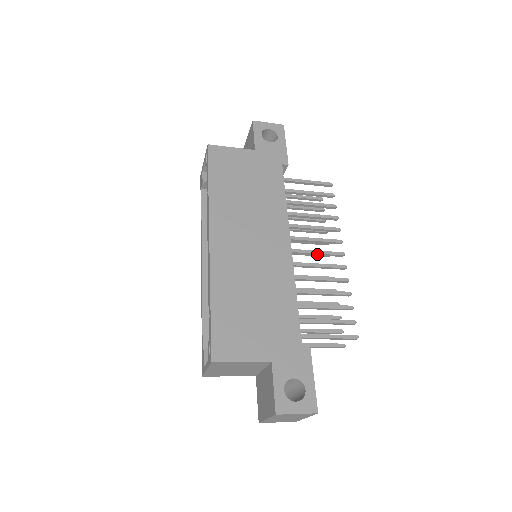
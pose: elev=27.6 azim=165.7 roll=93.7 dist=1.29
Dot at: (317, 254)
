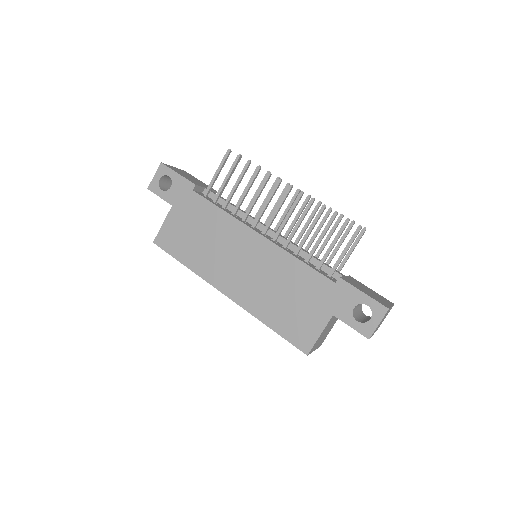
Dot at: (279, 210)
